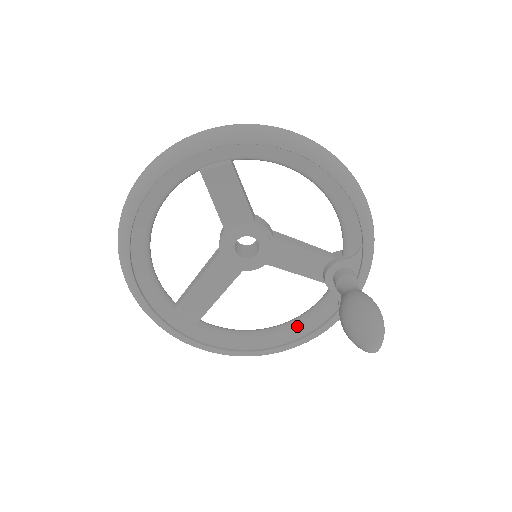
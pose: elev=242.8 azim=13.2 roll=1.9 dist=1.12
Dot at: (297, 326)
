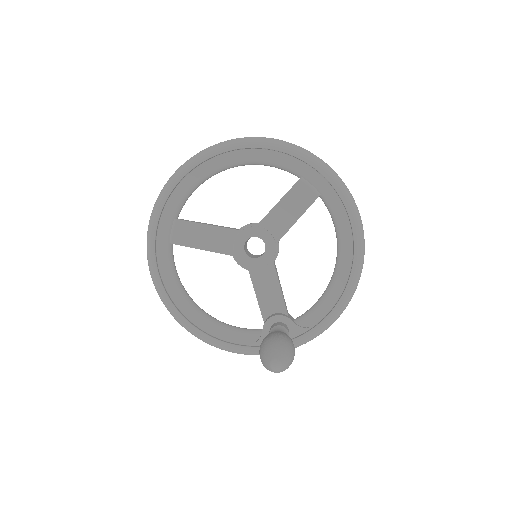
Dot at: (215, 324)
